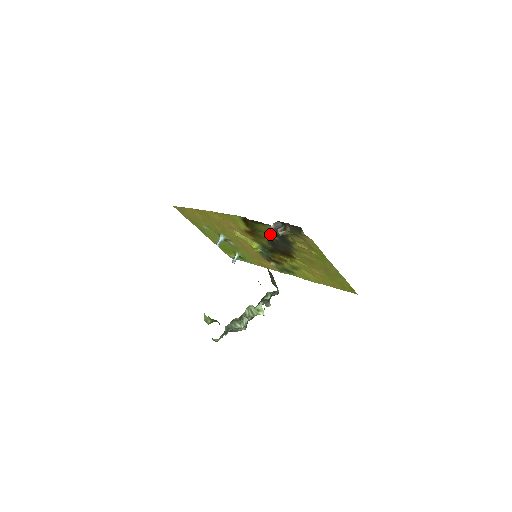
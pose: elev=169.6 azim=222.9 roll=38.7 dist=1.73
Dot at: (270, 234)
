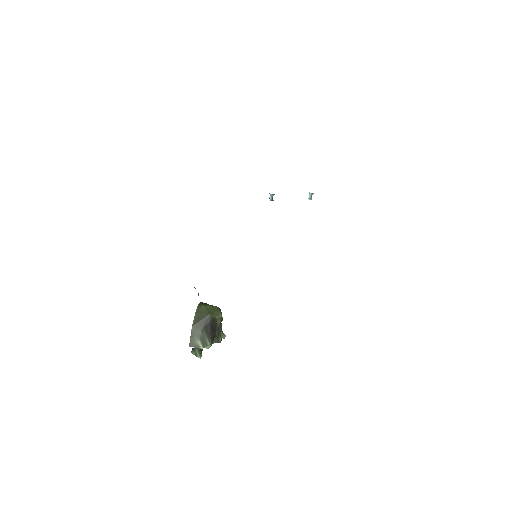
Dot at: occluded
